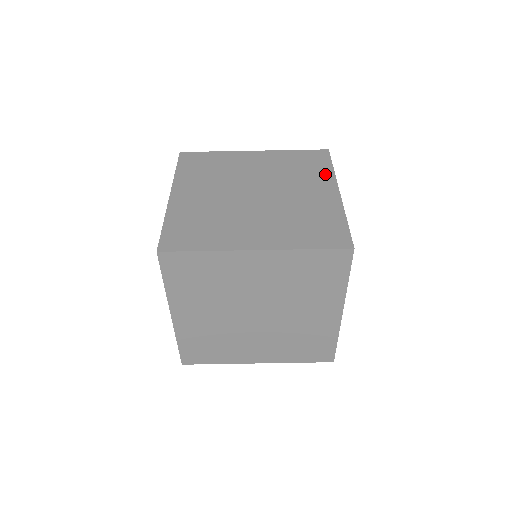
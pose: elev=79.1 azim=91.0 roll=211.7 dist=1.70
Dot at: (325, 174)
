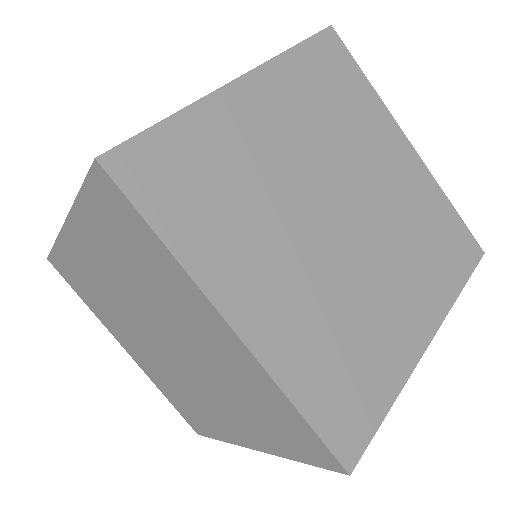
Dot at: (444, 290)
